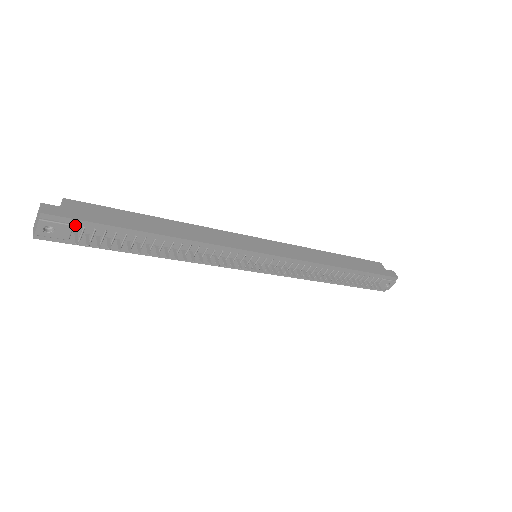
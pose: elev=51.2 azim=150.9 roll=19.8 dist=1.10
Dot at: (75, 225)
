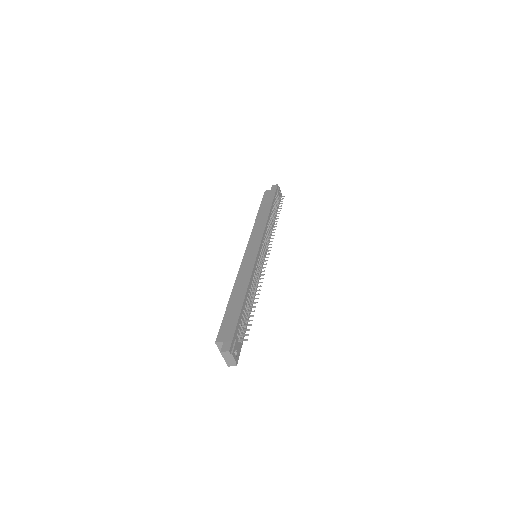
Dot at: (235, 338)
